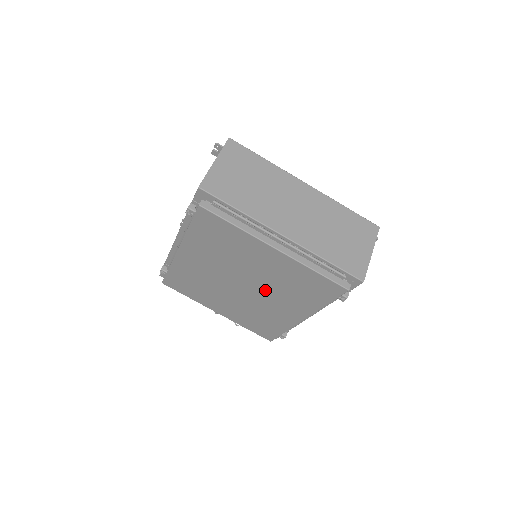
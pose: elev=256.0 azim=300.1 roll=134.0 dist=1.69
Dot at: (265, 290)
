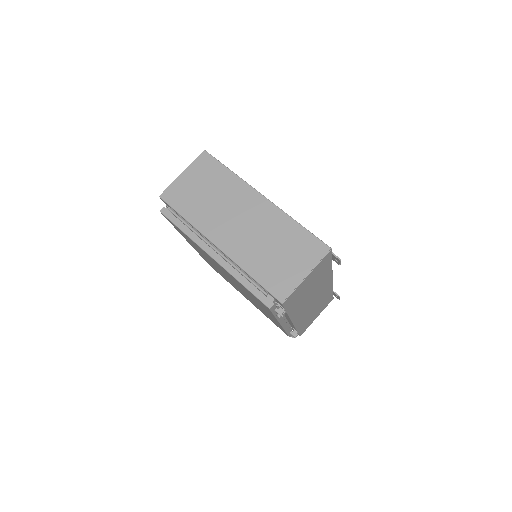
Dot at: occluded
